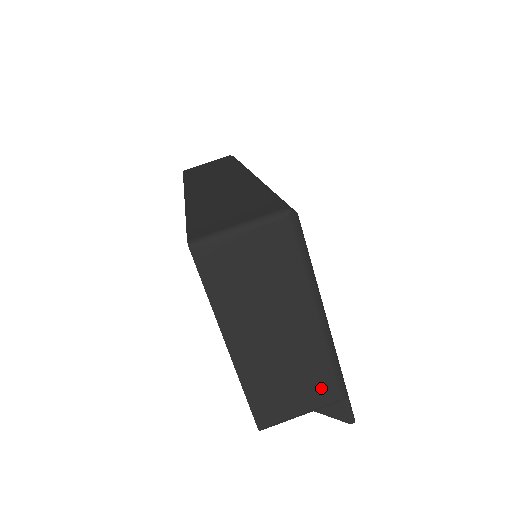
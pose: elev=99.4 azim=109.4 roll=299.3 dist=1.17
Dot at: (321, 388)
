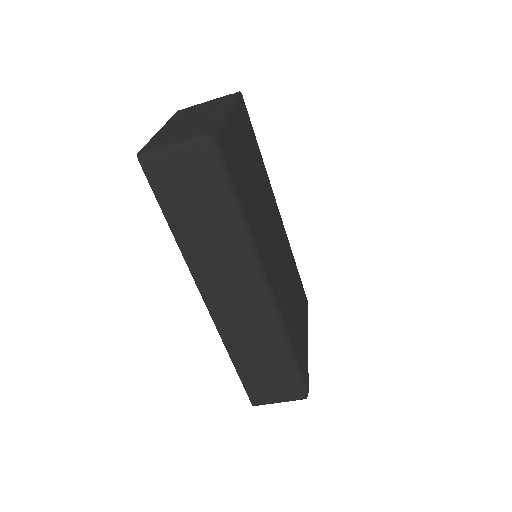
Dot at: occluded
